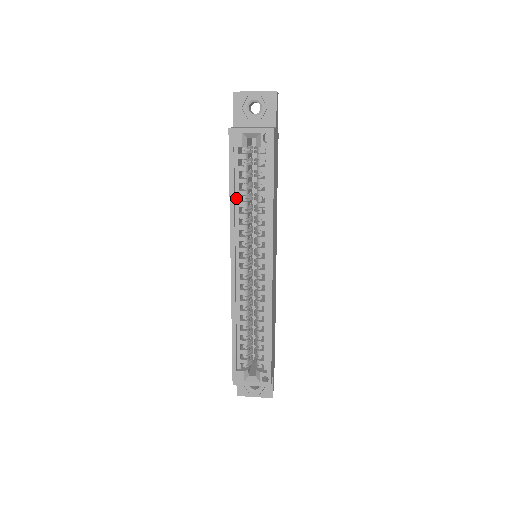
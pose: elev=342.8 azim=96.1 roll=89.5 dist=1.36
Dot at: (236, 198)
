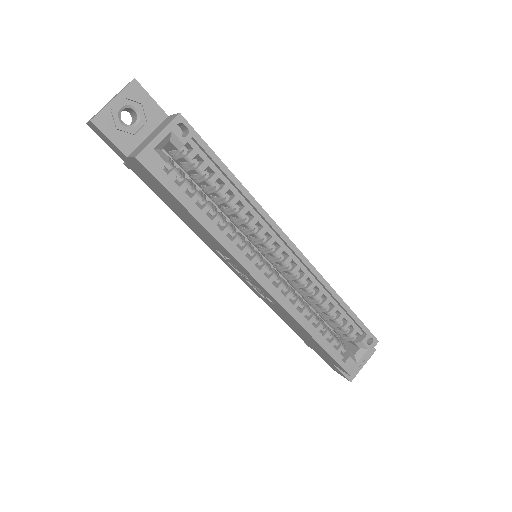
Dot at: (206, 220)
